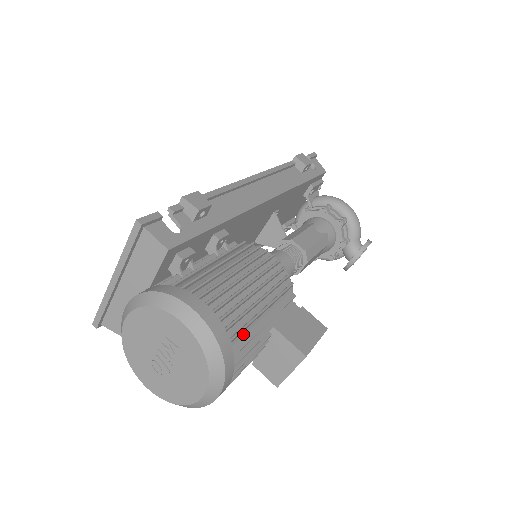
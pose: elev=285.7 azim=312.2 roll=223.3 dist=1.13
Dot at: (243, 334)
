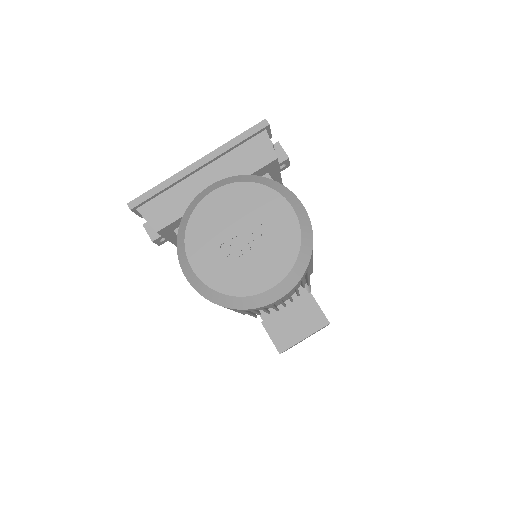
Dot at: occluded
